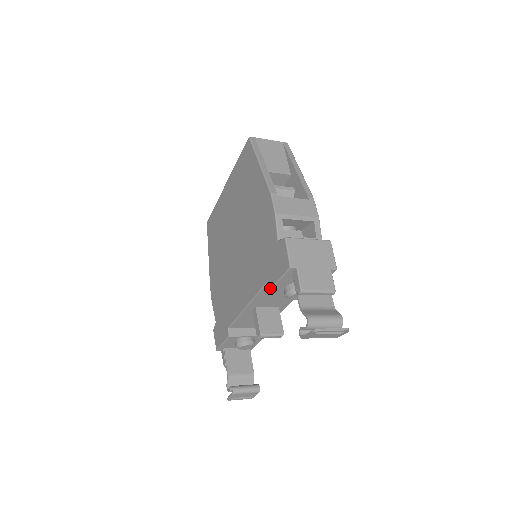
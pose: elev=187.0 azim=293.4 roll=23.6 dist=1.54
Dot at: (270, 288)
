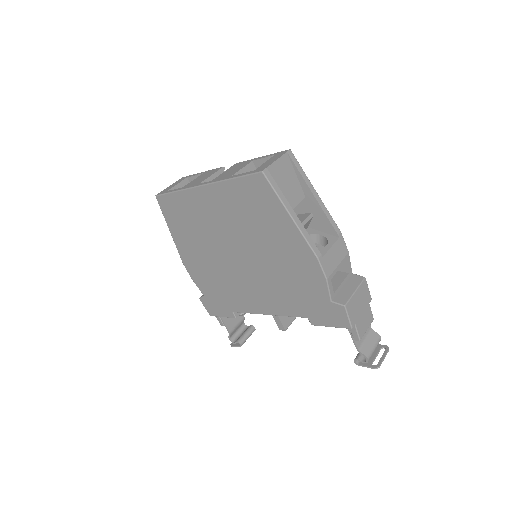
Dot at: (316, 325)
